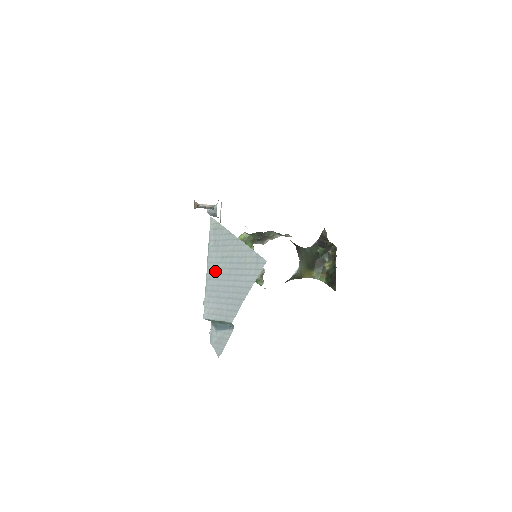
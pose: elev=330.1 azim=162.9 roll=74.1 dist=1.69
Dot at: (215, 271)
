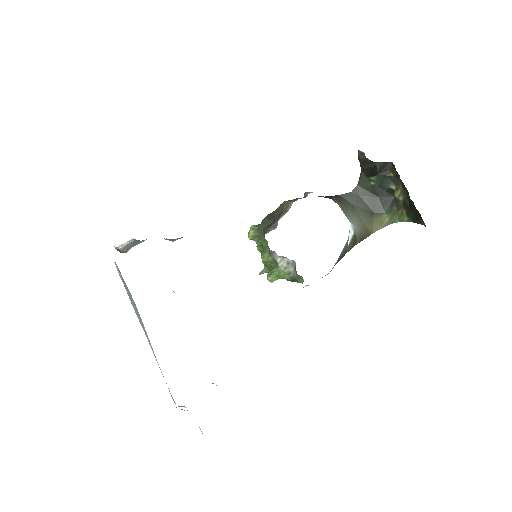
Dot at: occluded
